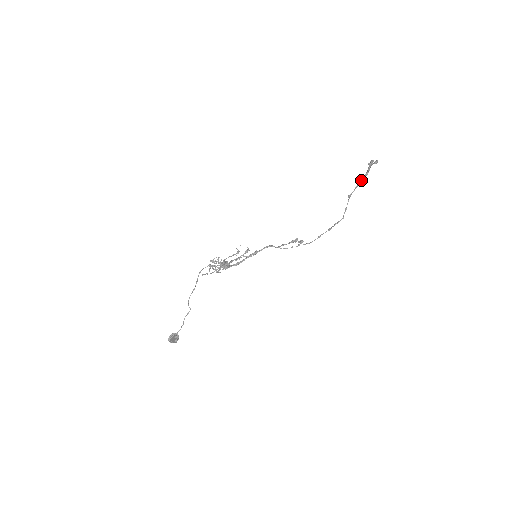
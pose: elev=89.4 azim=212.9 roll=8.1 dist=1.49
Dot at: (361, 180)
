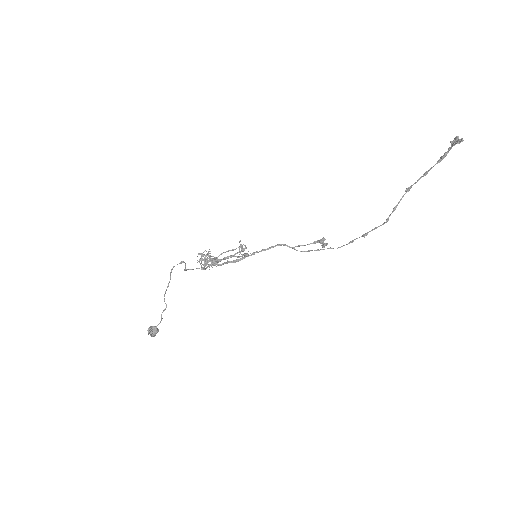
Dot at: (431, 167)
